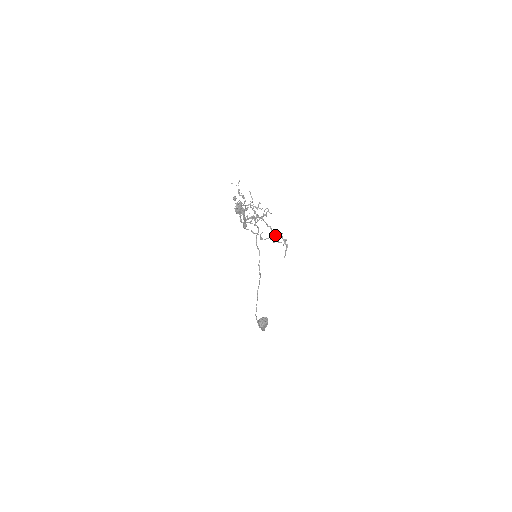
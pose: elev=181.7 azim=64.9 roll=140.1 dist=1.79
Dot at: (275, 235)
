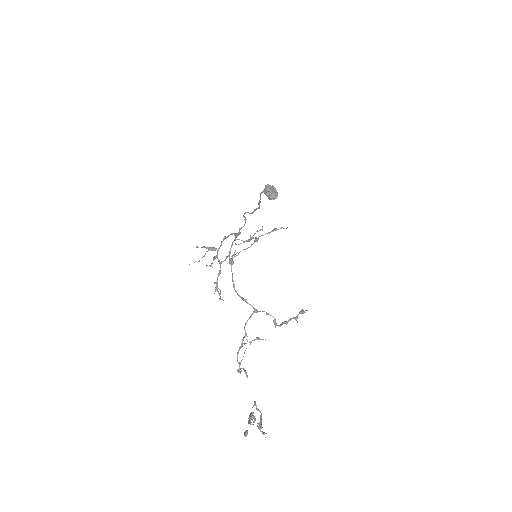
Dot at: occluded
